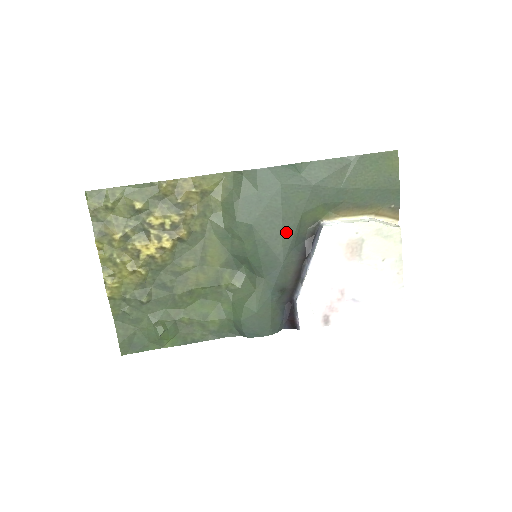
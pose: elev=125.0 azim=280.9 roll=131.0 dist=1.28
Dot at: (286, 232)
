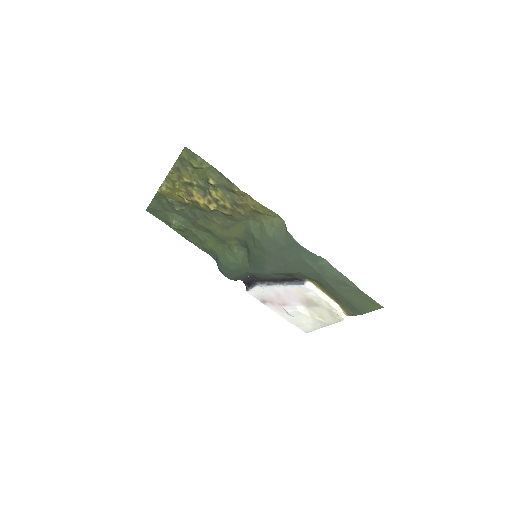
Dot at: (281, 269)
